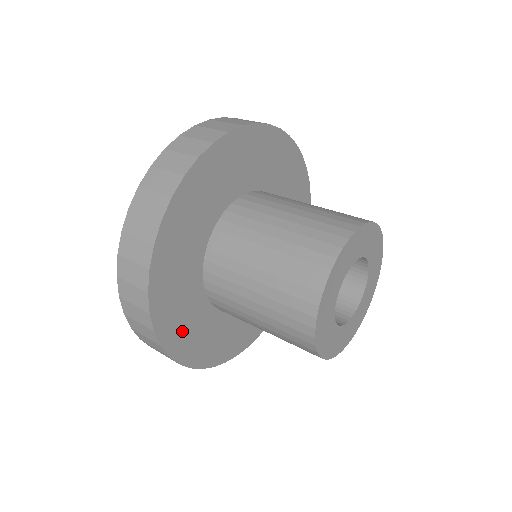
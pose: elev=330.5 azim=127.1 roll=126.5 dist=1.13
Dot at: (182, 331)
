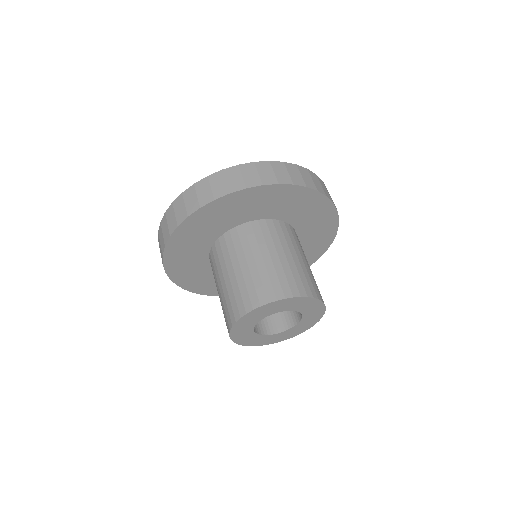
Dot at: (216, 287)
